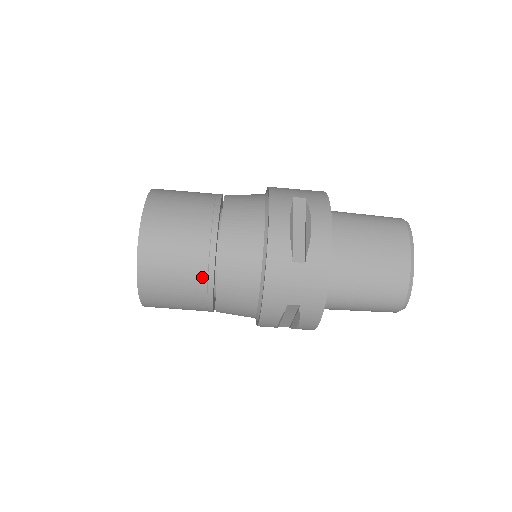
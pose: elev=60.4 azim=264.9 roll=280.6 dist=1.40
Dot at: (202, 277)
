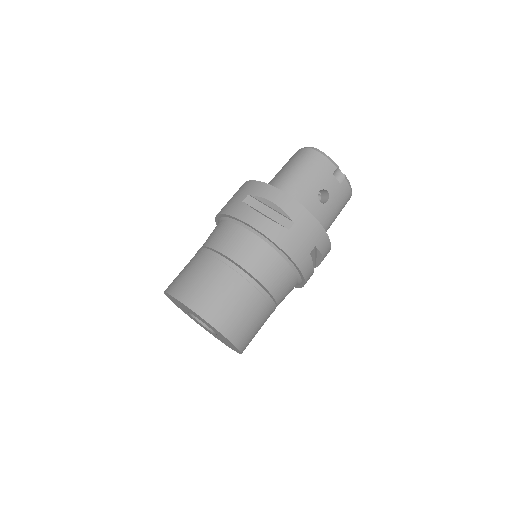
Dot at: (200, 255)
